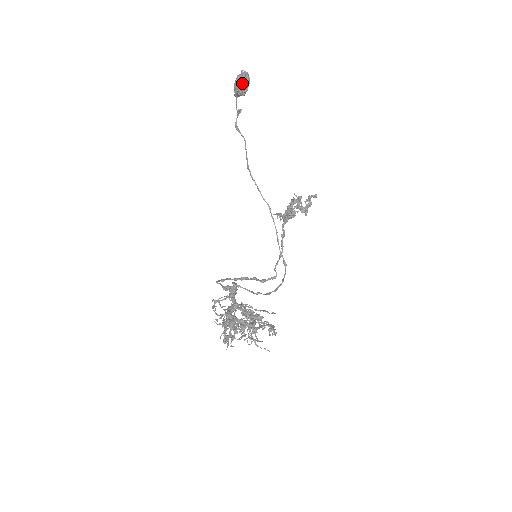
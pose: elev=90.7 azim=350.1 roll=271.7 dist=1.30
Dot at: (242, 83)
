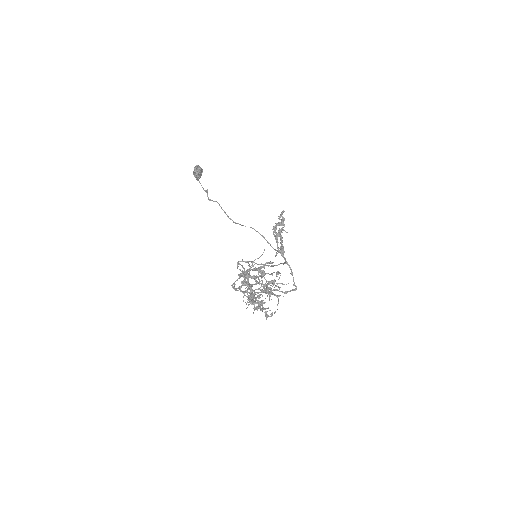
Dot at: (195, 168)
